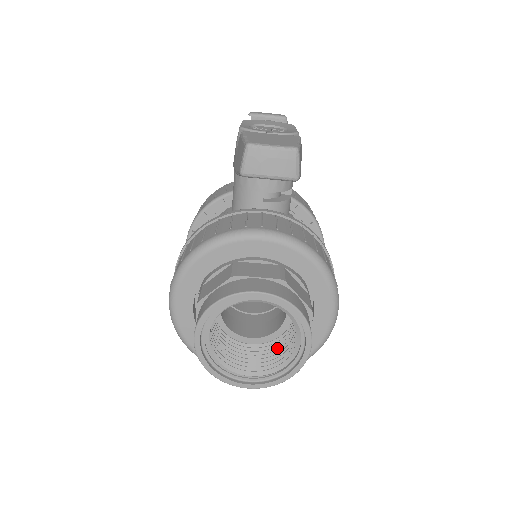
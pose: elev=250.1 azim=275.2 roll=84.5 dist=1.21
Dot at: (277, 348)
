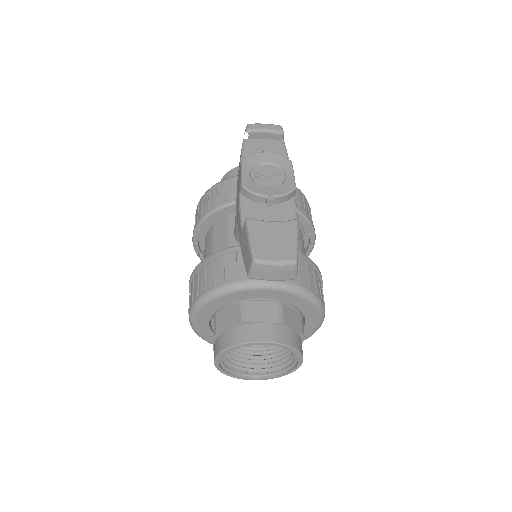
Dot at: (276, 346)
